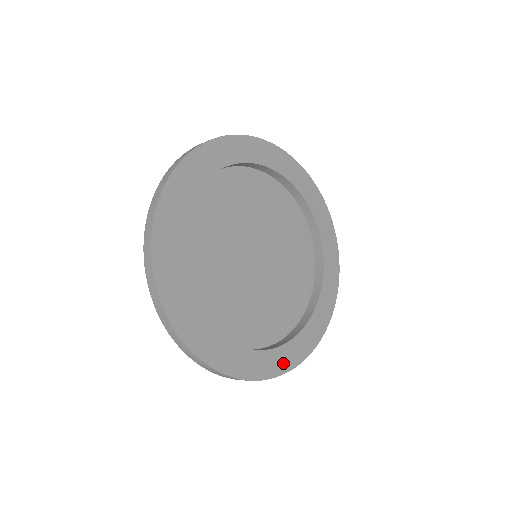
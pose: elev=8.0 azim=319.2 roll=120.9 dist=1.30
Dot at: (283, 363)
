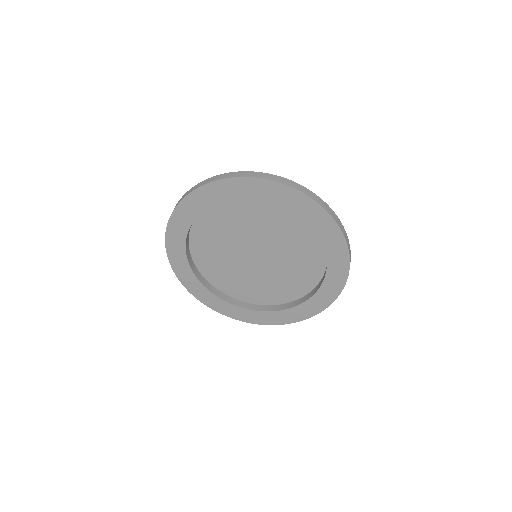
Dot at: (287, 318)
